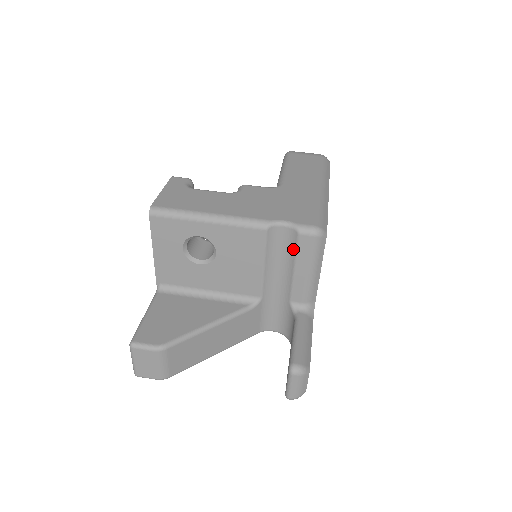
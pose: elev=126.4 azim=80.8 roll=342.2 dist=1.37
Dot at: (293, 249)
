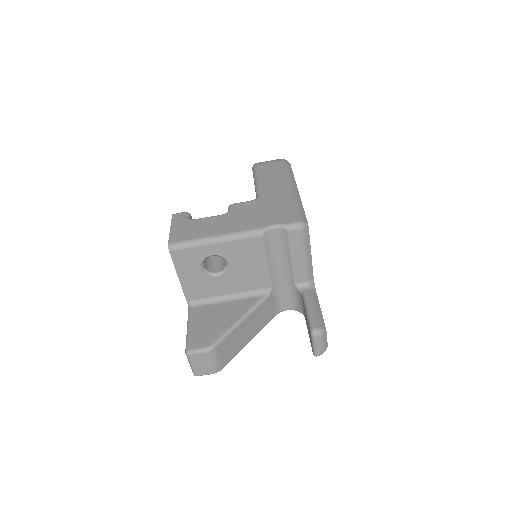
Dot at: (286, 243)
